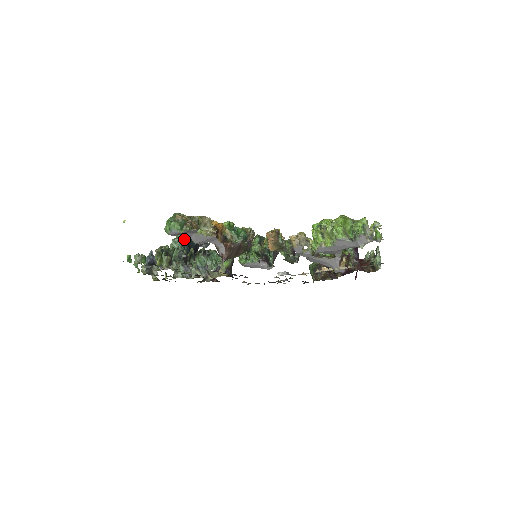
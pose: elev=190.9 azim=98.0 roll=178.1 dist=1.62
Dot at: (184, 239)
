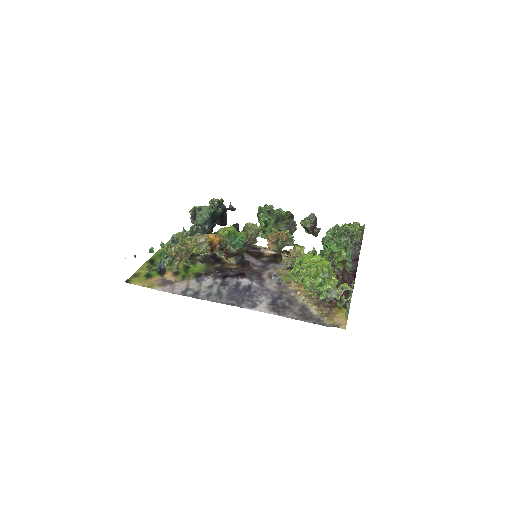
Dot at: (207, 214)
